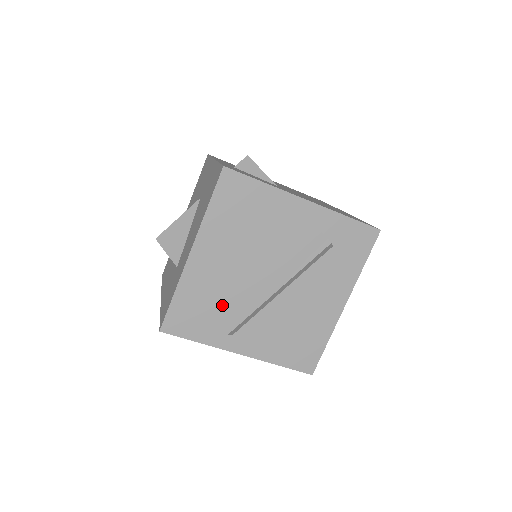
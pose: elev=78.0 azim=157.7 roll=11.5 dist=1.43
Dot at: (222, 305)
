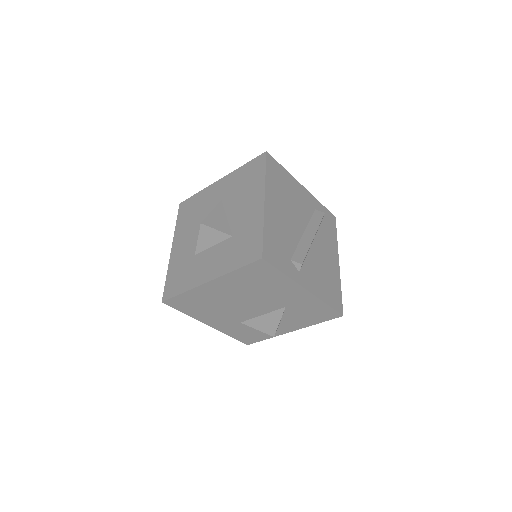
Dot at: (288, 246)
